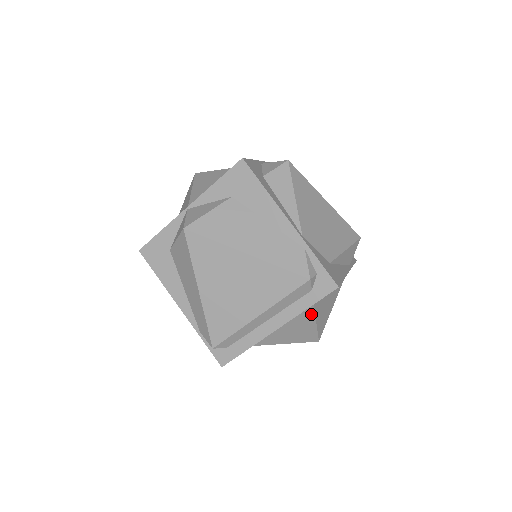
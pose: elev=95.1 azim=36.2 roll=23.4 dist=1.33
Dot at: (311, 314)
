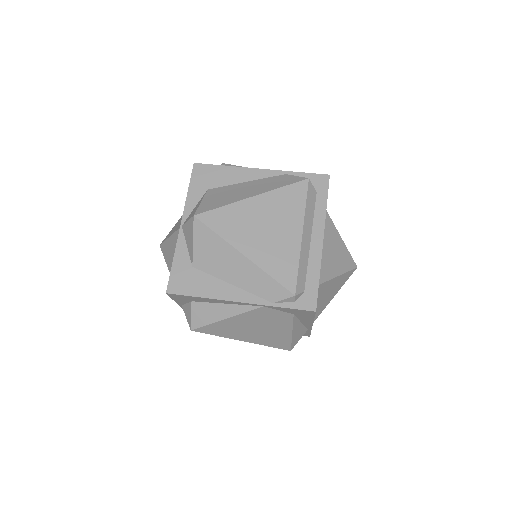
Dot at: (332, 226)
